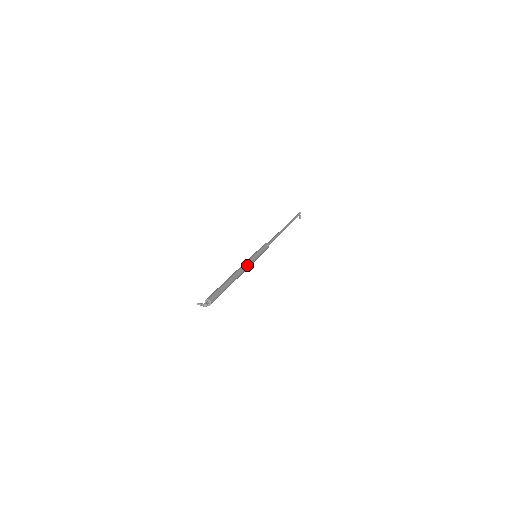
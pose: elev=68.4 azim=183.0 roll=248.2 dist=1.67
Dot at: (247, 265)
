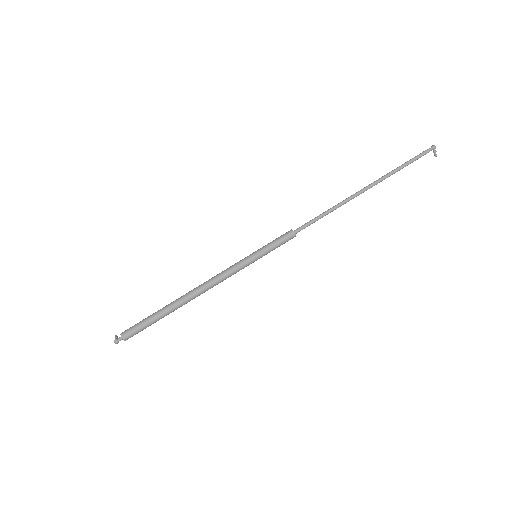
Dot at: (221, 276)
